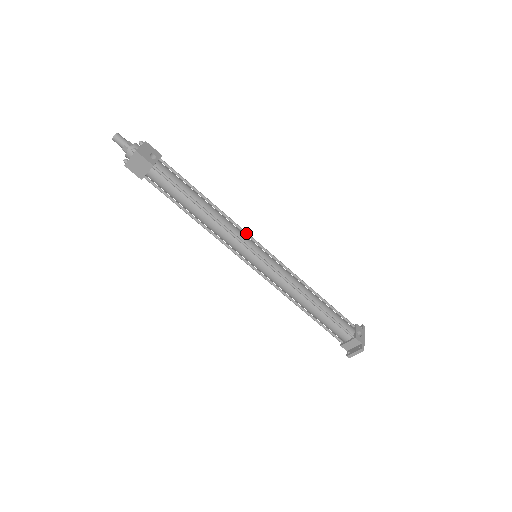
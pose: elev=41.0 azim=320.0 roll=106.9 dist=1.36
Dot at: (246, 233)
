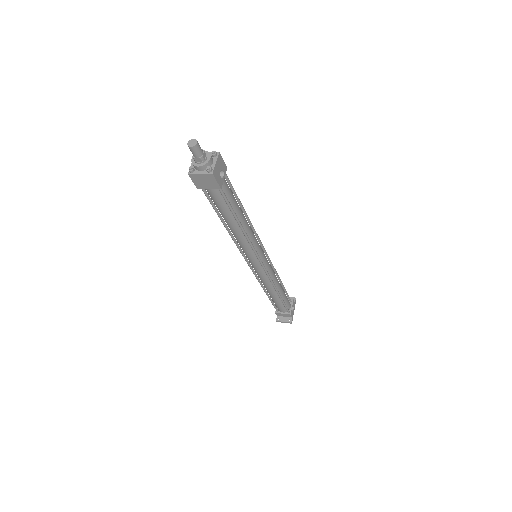
Dot at: (259, 240)
